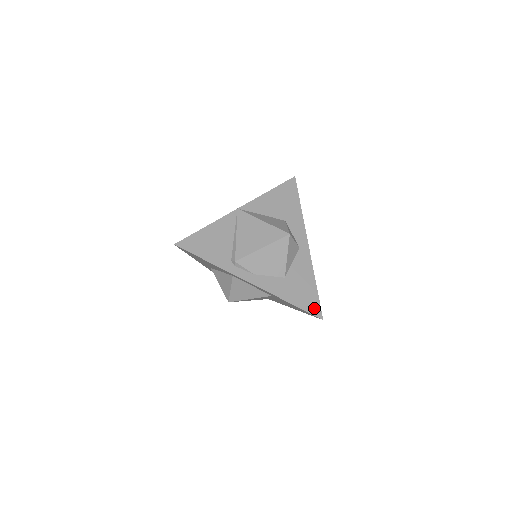
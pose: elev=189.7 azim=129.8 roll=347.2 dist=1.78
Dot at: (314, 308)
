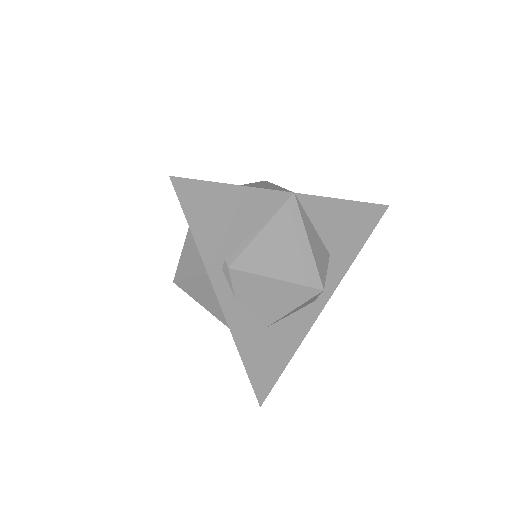
Dot at: (264, 387)
